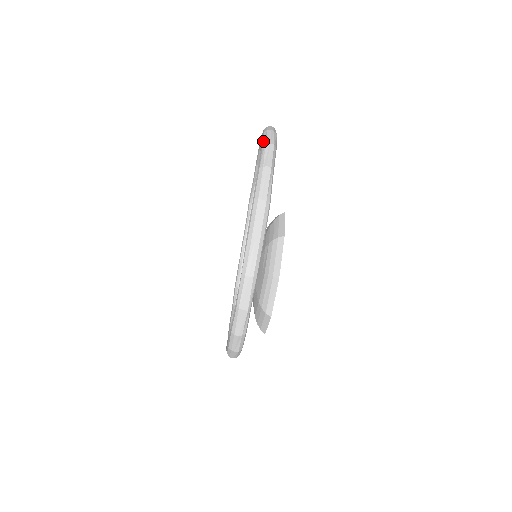
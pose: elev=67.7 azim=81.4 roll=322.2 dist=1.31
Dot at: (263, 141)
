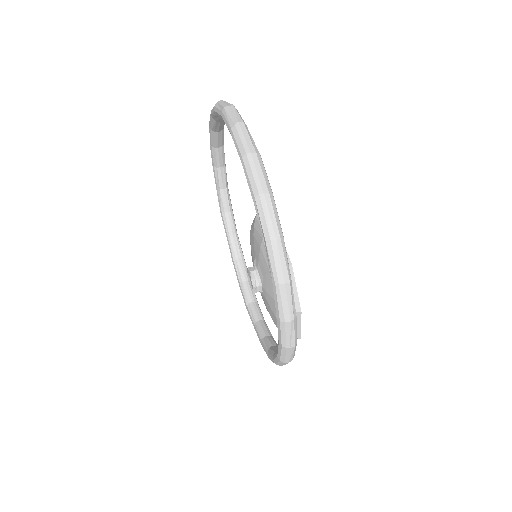
Dot at: (219, 109)
